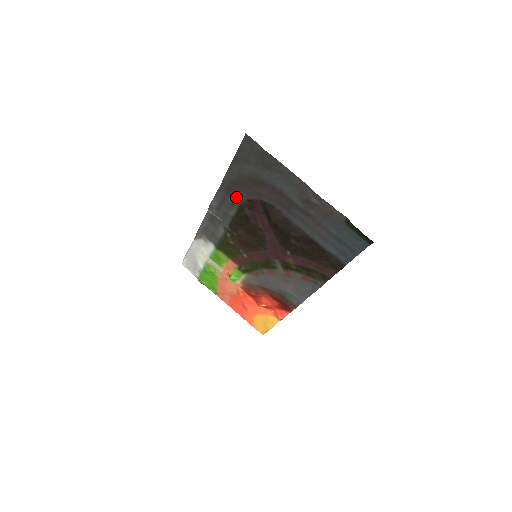
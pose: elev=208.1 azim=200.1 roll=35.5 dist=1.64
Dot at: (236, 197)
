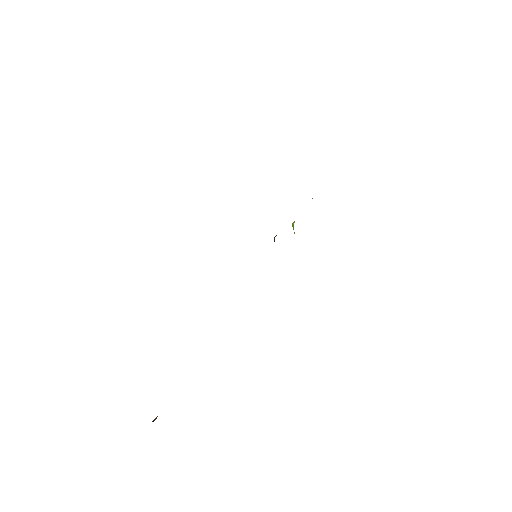
Dot at: occluded
